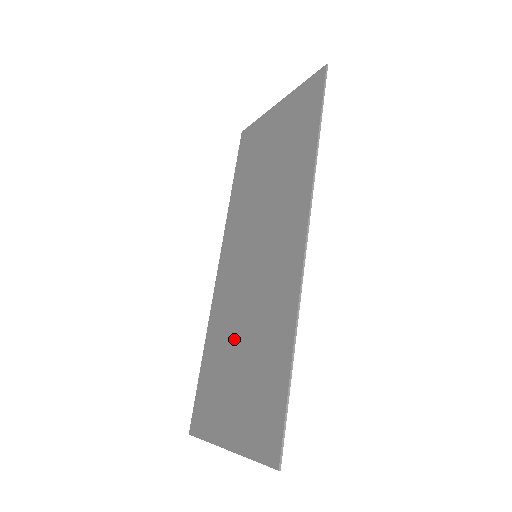
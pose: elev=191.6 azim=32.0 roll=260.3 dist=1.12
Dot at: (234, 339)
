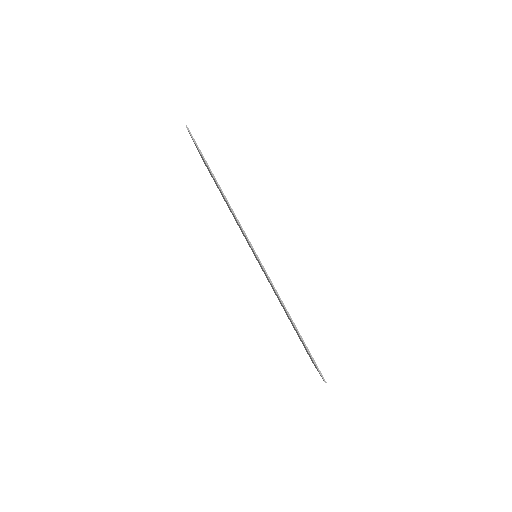
Dot at: occluded
